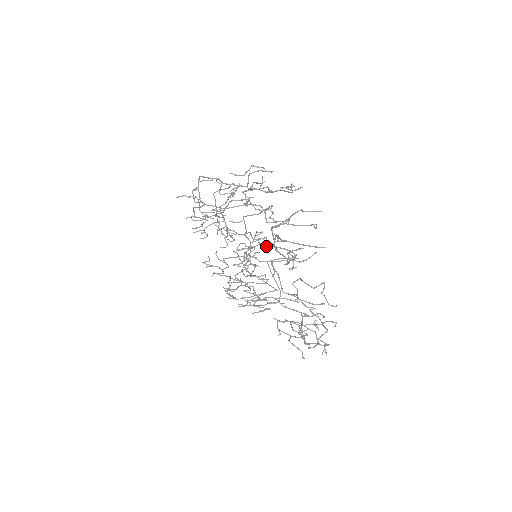
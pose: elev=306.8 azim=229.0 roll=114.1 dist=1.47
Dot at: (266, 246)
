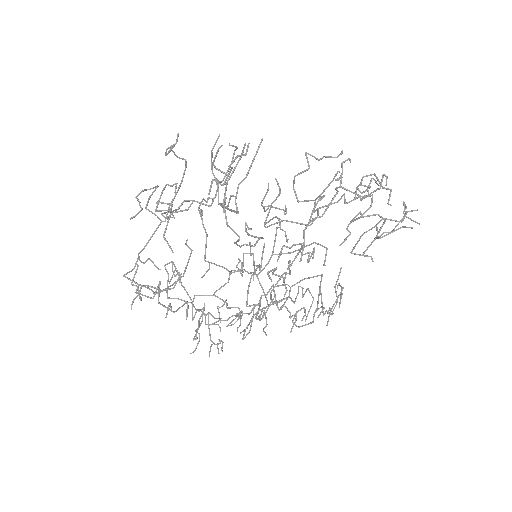
Dot at: (236, 212)
